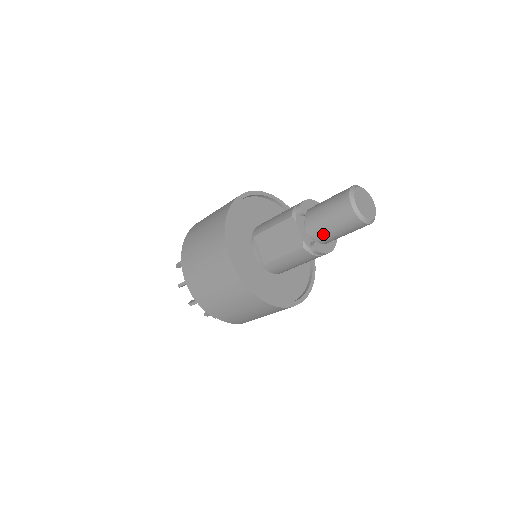
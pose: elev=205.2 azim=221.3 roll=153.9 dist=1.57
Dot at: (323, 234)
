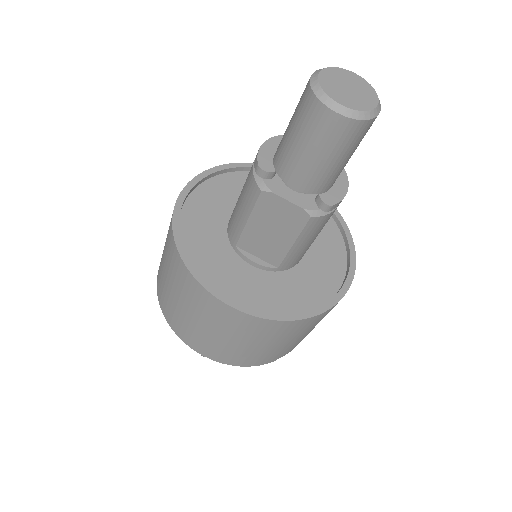
Dot at: (323, 179)
